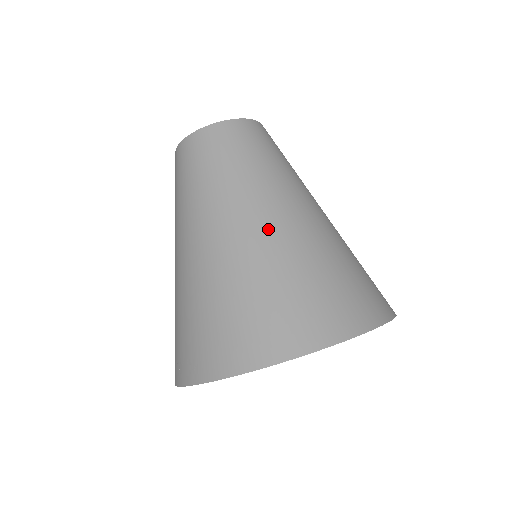
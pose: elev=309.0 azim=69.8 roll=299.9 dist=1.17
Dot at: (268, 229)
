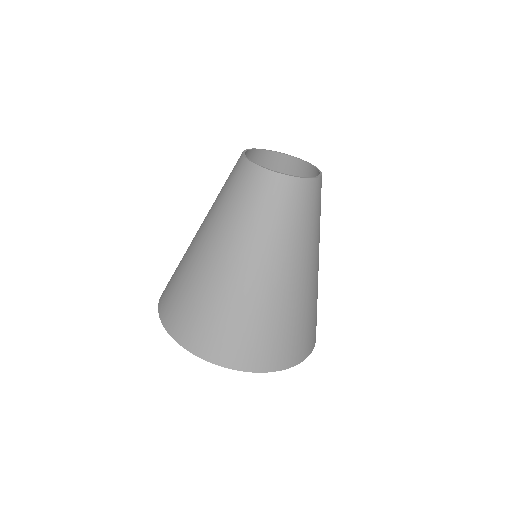
Dot at: (237, 276)
